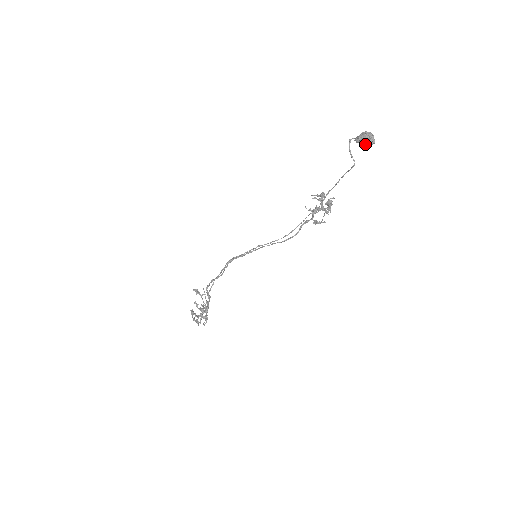
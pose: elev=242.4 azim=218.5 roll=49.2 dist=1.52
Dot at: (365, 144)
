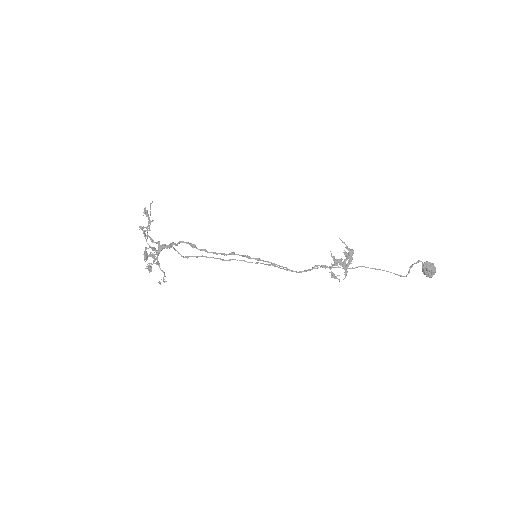
Dot at: (427, 276)
